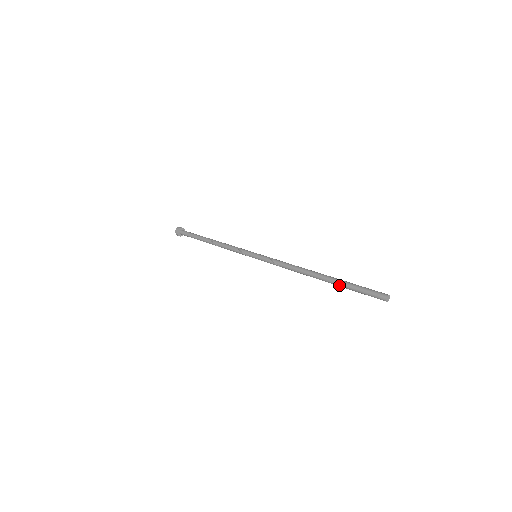
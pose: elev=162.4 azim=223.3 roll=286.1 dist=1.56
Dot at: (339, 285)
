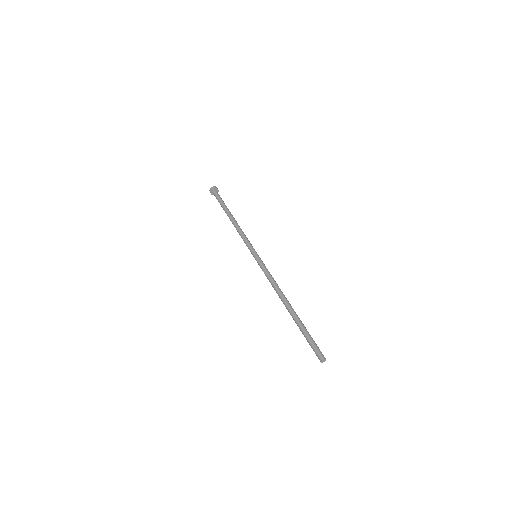
Dot at: (298, 326)
